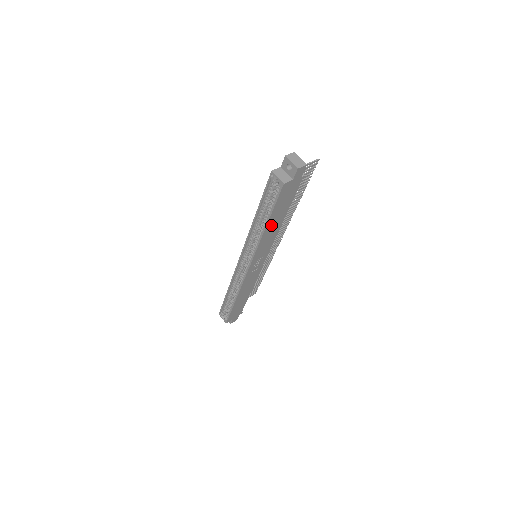
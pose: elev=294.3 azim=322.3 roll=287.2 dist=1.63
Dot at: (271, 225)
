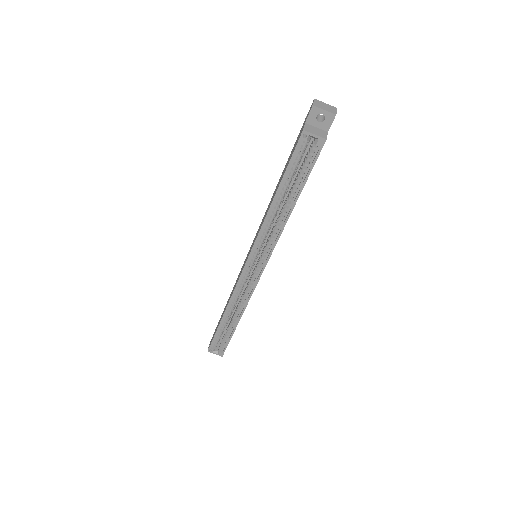
Dot at: occluded
